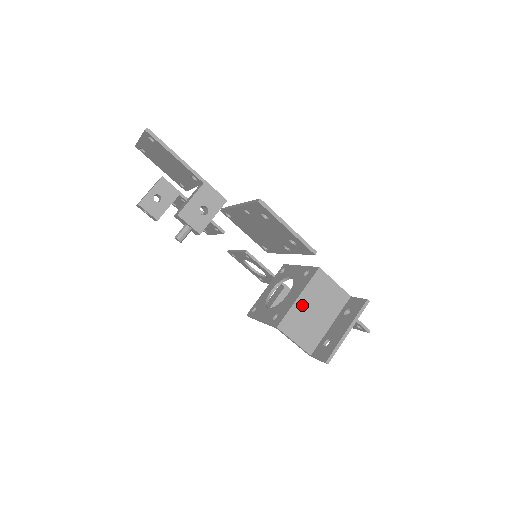
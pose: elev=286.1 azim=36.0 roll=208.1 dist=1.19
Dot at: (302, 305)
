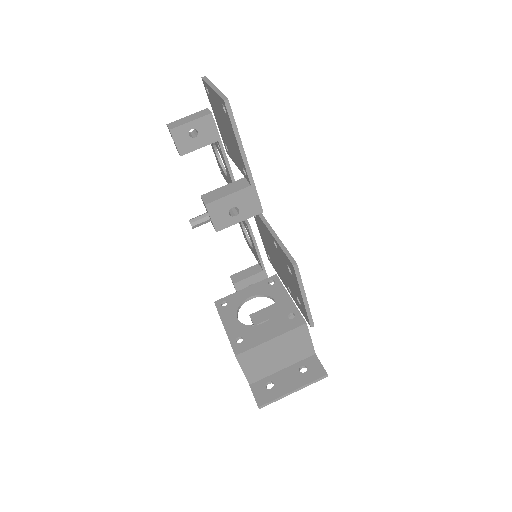
Dot at: (270, 346)
